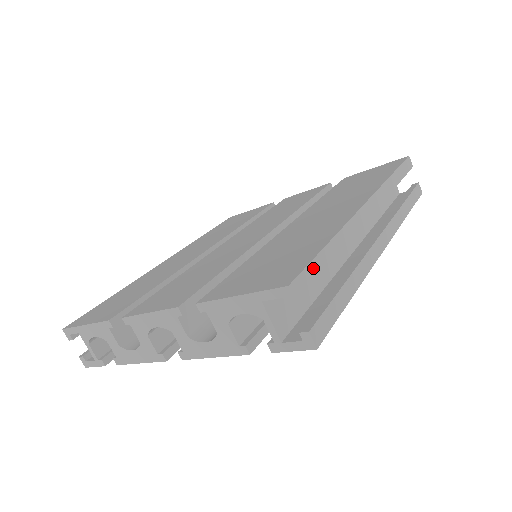
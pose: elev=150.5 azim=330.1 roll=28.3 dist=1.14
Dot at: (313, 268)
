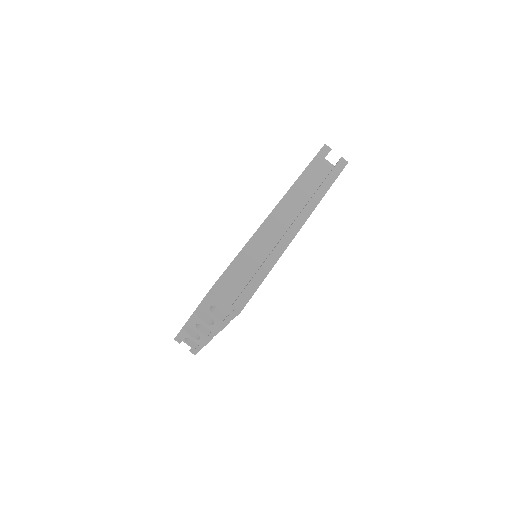
Dot at: (229, 272)
